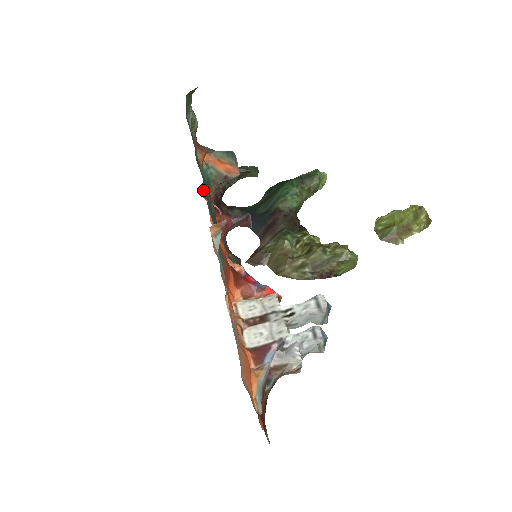
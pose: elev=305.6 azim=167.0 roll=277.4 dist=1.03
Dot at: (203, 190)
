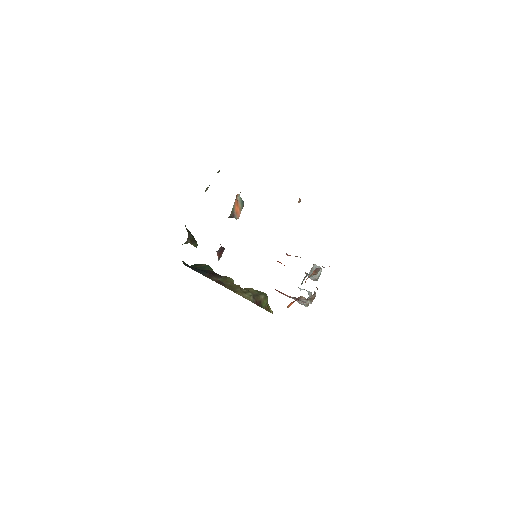
Dot at: occluded
